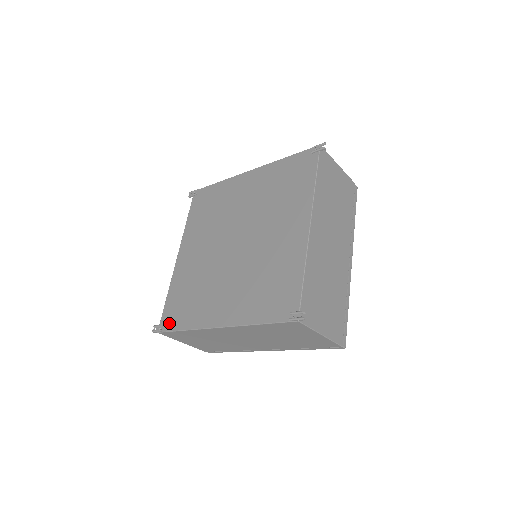
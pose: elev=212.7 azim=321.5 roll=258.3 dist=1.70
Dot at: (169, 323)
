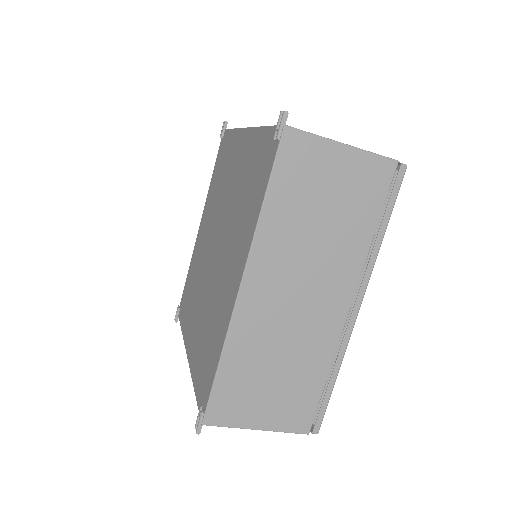
Dot at: (205, 392)
